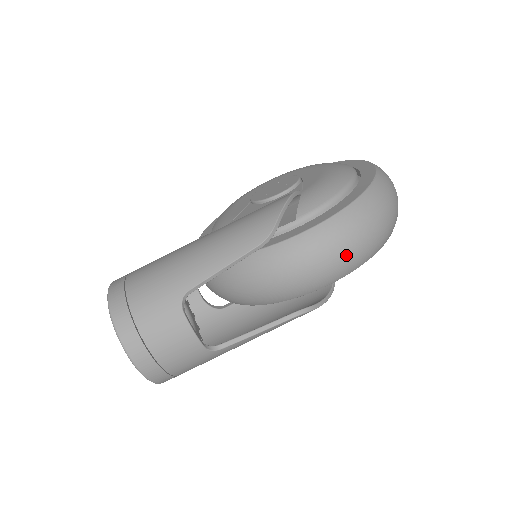
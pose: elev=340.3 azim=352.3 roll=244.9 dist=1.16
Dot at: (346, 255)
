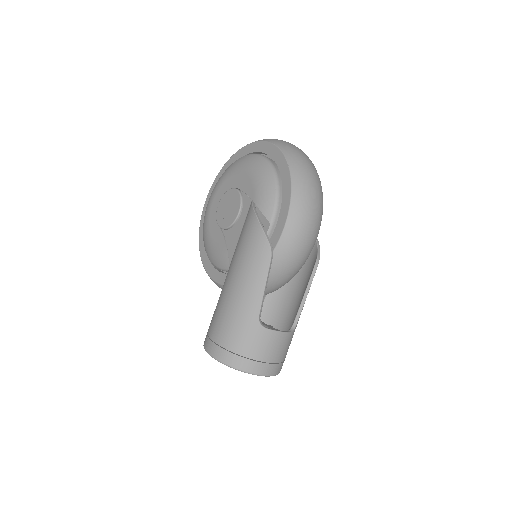
Dot at: (314, 217)
